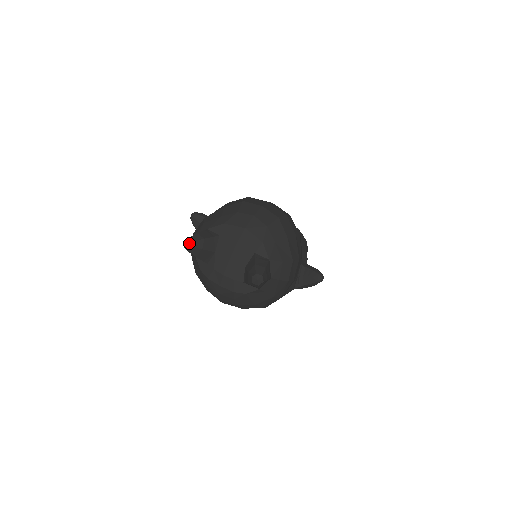
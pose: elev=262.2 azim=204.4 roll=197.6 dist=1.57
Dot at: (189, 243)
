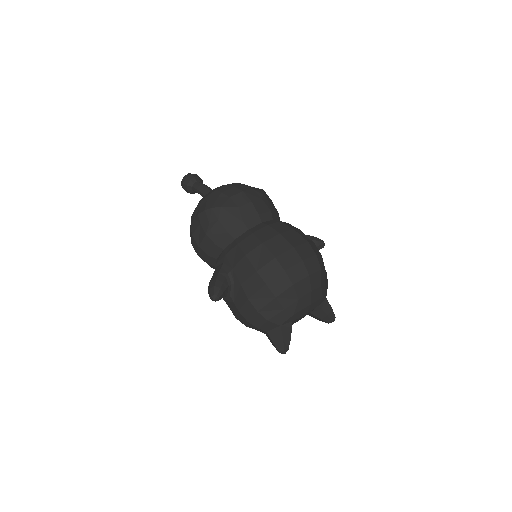
Dot at: occluded
